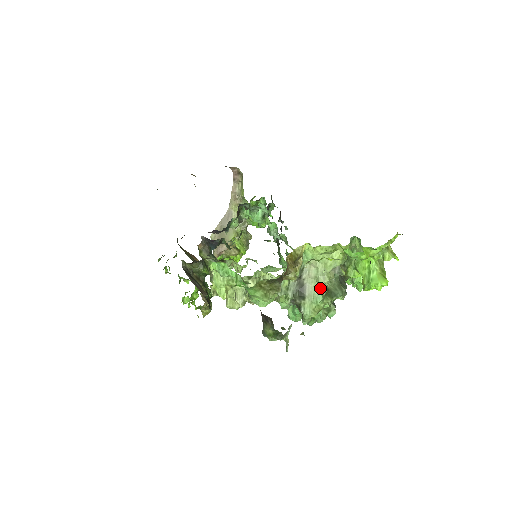
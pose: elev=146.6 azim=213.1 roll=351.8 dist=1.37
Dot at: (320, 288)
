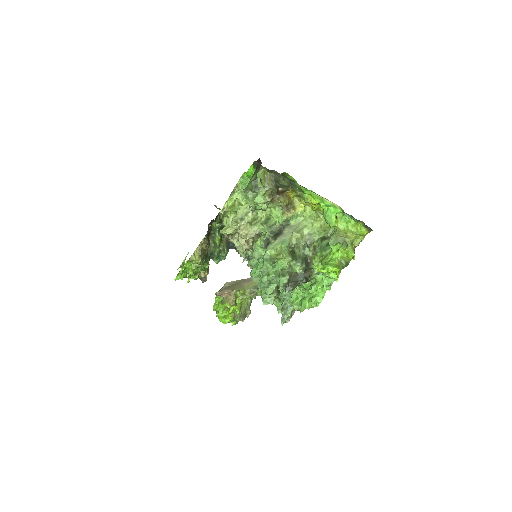
Dot at: (291, 239)
